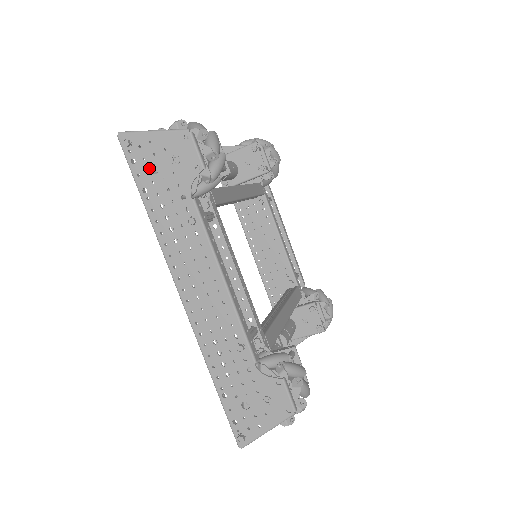
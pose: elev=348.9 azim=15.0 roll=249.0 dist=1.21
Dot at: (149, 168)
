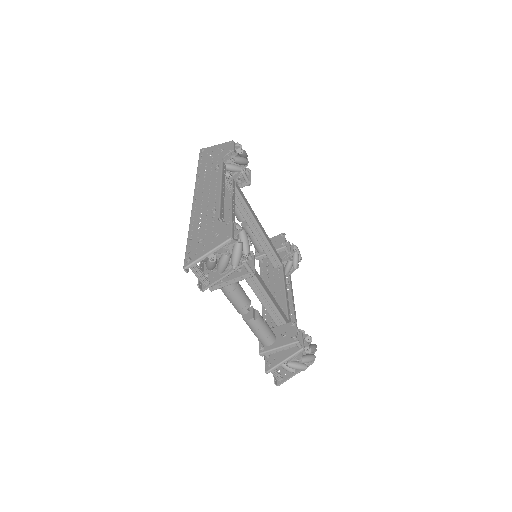
Dot at: (208, 156)
